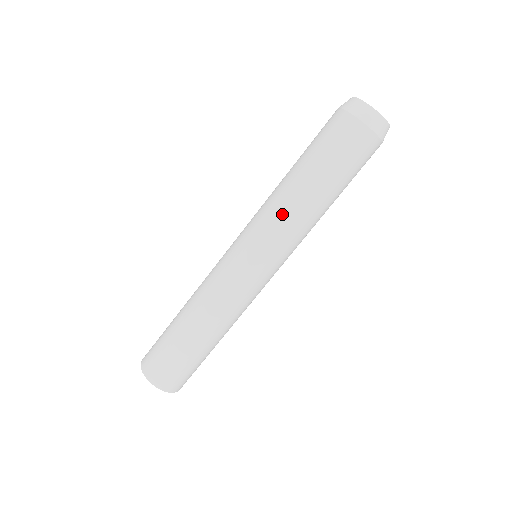
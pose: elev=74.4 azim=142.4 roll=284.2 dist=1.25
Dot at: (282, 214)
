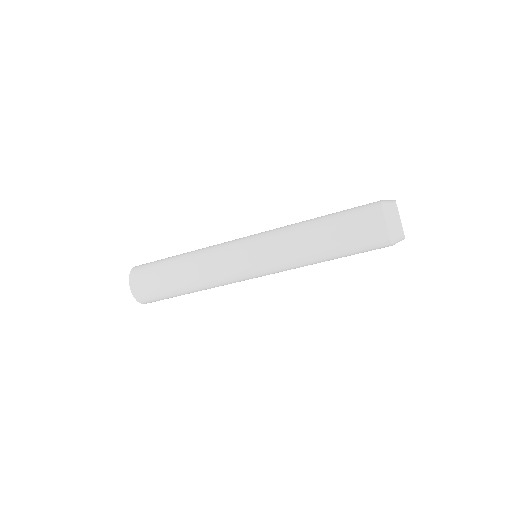
Dot at: (297, 263)
